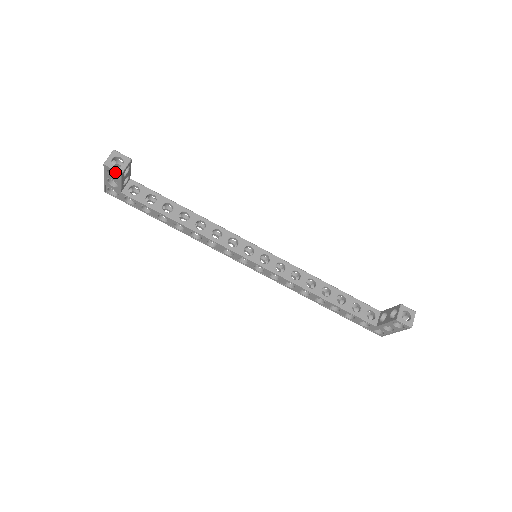
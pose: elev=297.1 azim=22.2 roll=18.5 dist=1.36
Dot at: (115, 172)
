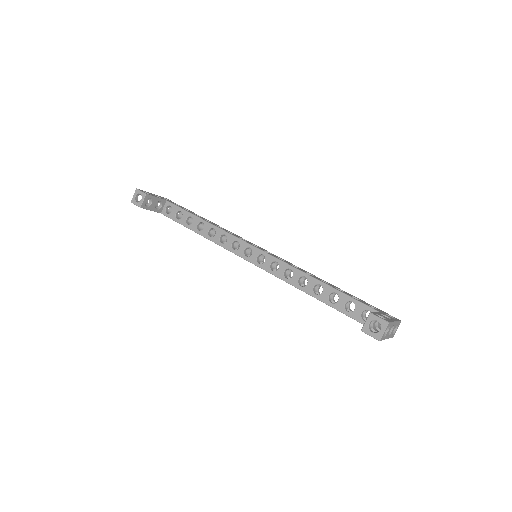
Dot at: (139, 206)
